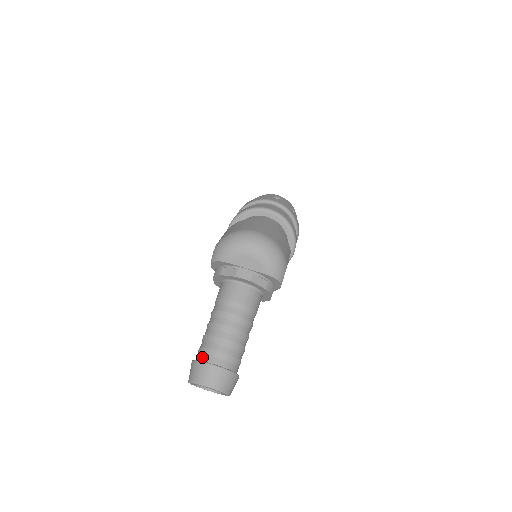
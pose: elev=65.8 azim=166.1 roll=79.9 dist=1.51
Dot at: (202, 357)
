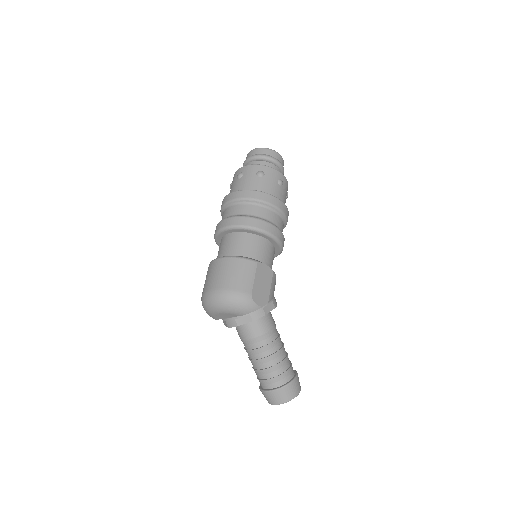
Dot at: occluded
